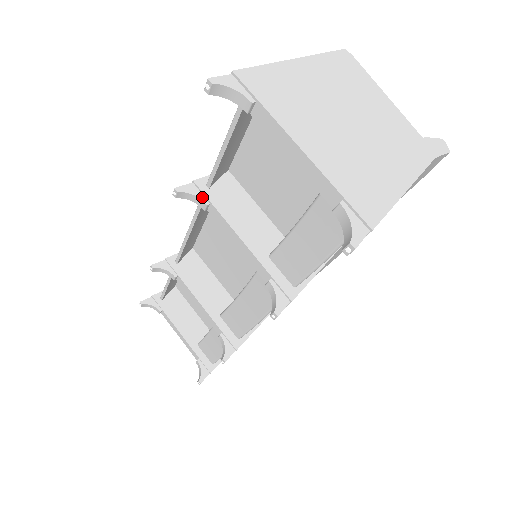
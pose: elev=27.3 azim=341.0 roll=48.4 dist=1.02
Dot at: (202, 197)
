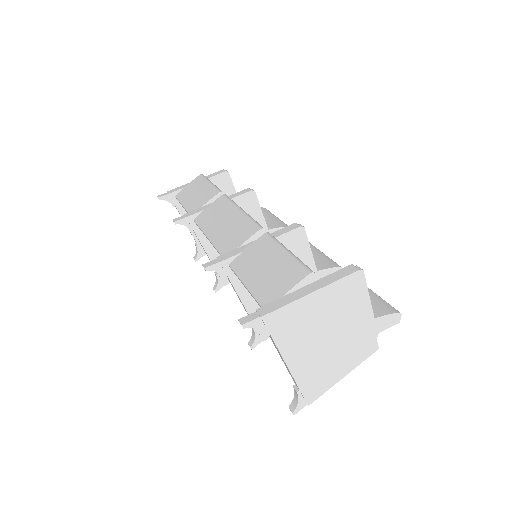
Dot at: (224, 274)
